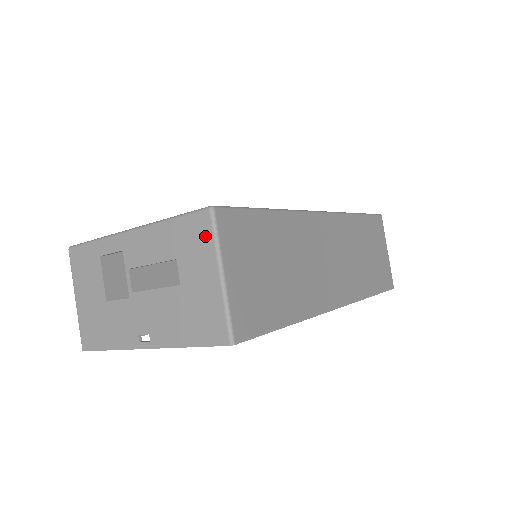
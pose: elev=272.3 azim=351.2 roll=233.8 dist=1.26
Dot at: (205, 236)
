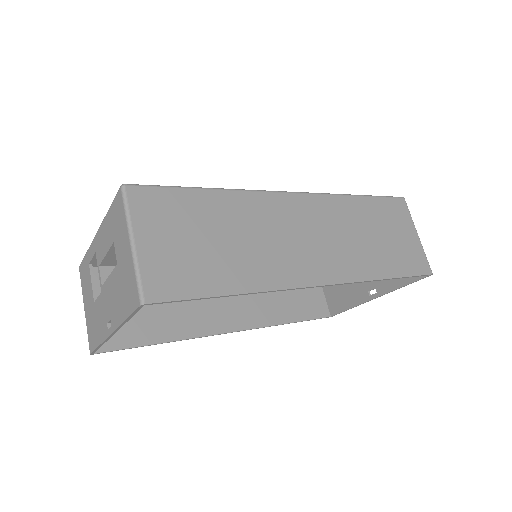
Dot at: (121, 212)
